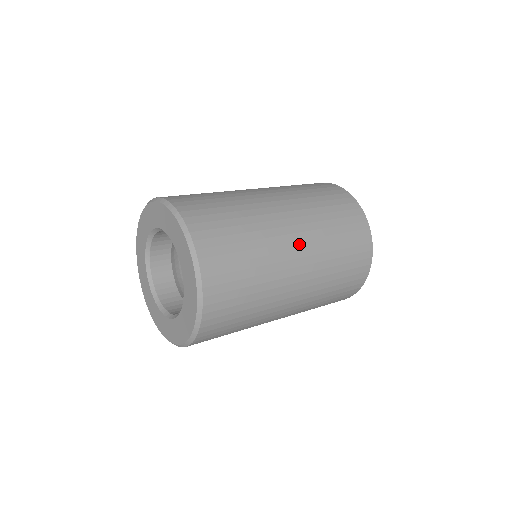
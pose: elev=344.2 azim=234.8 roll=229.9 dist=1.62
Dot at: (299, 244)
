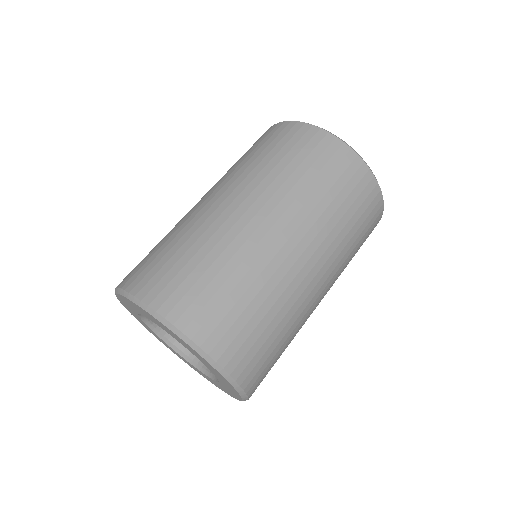
Dot at: (315, 269)
